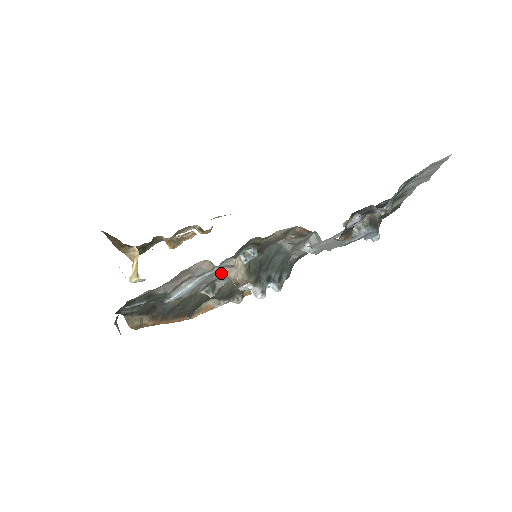
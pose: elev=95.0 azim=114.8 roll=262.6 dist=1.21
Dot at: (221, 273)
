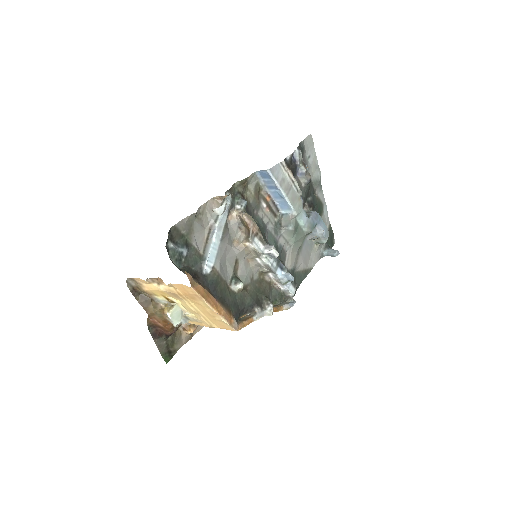
Dot at: (234, 246)
